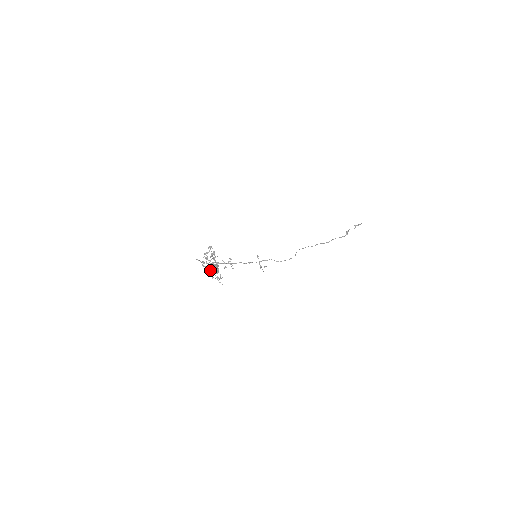
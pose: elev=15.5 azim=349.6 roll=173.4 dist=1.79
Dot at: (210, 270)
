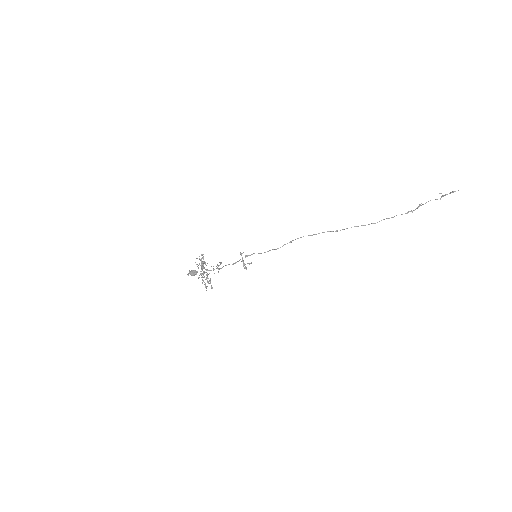
Dot at: (202, 280)
